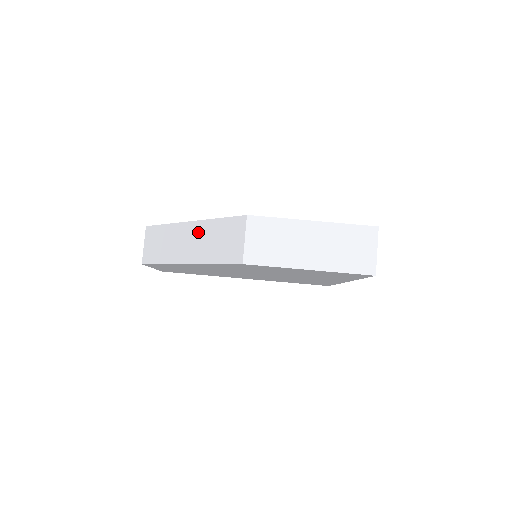
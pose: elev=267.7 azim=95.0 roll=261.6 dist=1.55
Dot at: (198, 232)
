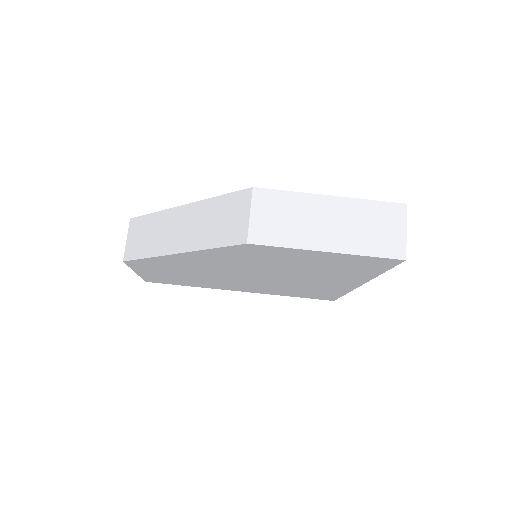
Dot at: (192, 215)
